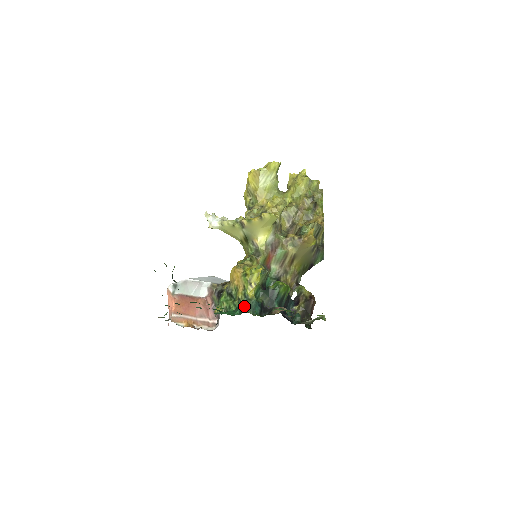
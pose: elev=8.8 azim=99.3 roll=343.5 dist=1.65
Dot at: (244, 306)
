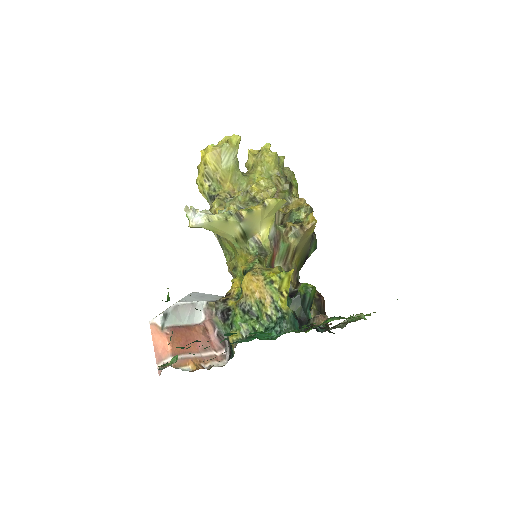
Dot at: (283, 324)
